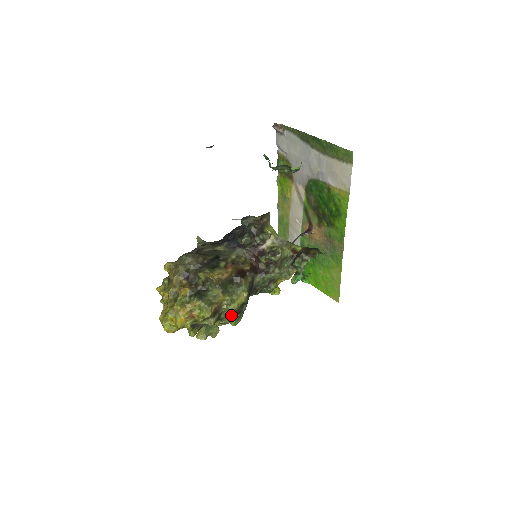
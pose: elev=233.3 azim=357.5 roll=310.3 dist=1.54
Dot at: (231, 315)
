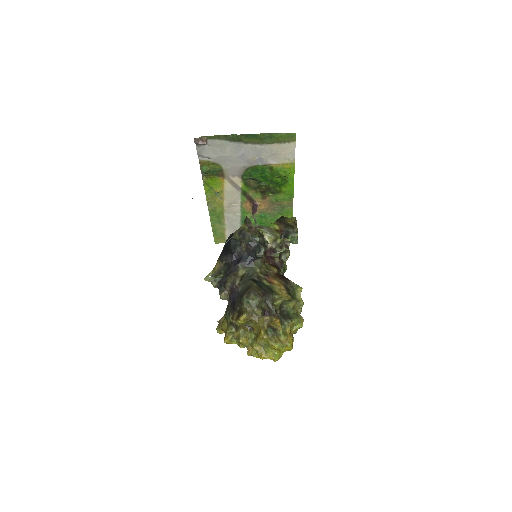
Dot at: (301, 310)
